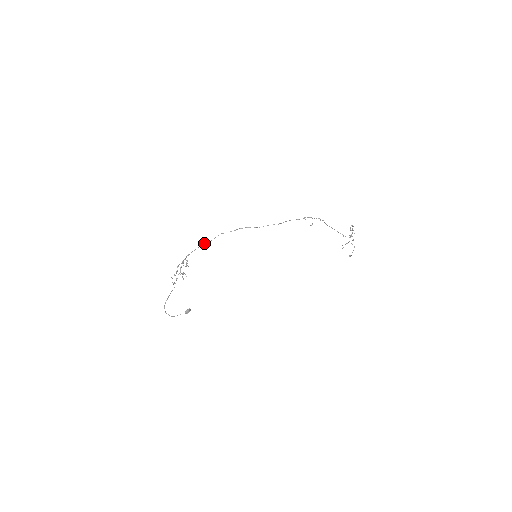
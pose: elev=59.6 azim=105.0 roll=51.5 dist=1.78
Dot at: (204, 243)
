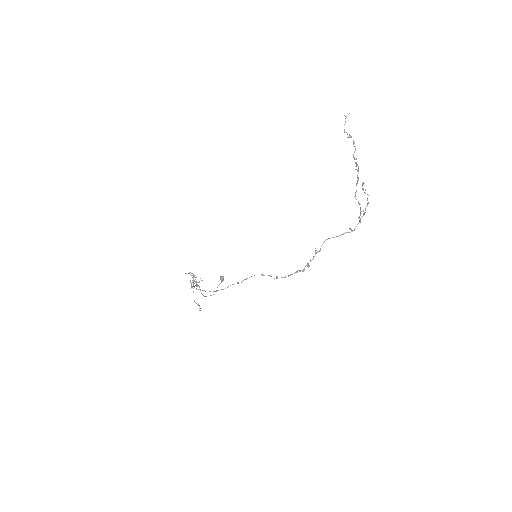
Dot at: occluded
